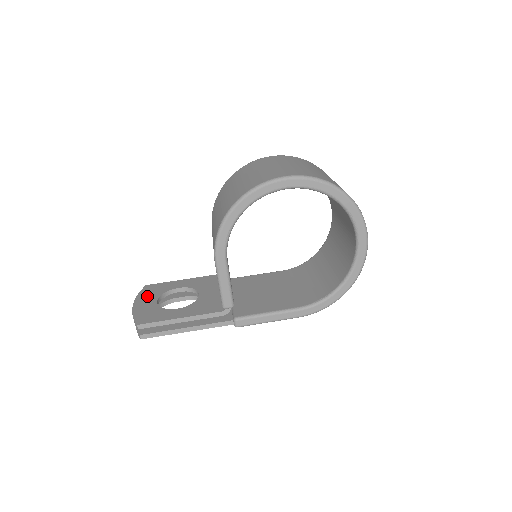
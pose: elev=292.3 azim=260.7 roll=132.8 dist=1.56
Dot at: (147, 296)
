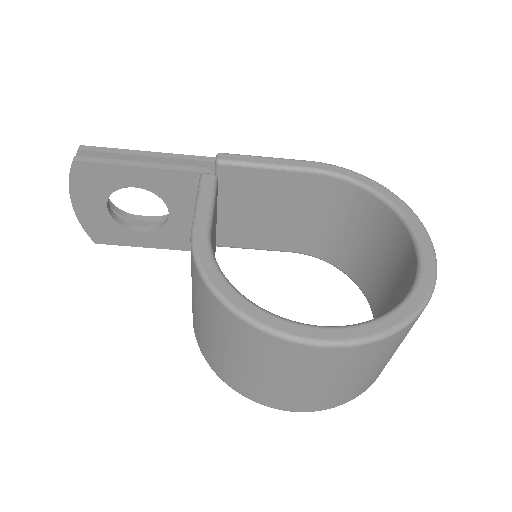
Dot at: (87, 193)
